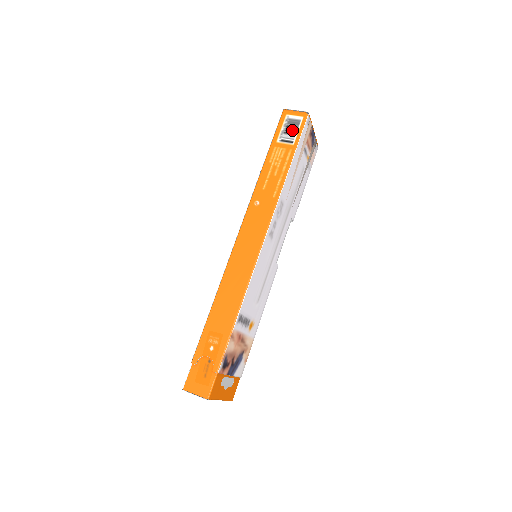
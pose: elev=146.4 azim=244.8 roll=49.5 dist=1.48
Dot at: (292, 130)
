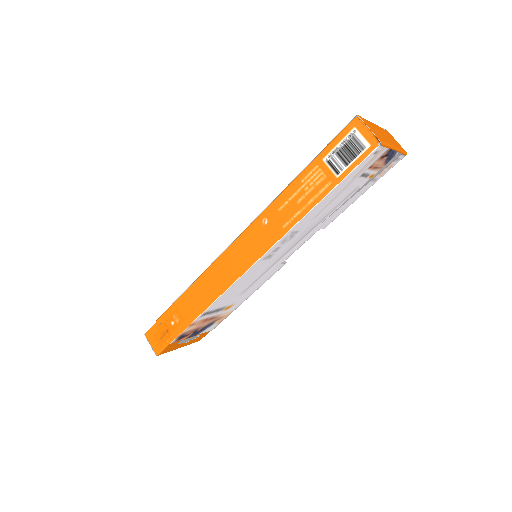
Dot at: (347, 156)
